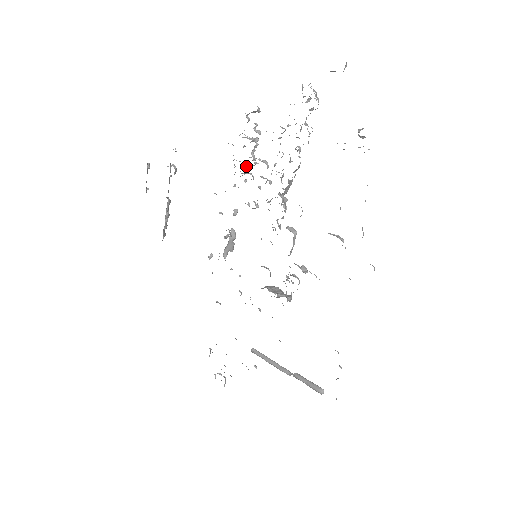
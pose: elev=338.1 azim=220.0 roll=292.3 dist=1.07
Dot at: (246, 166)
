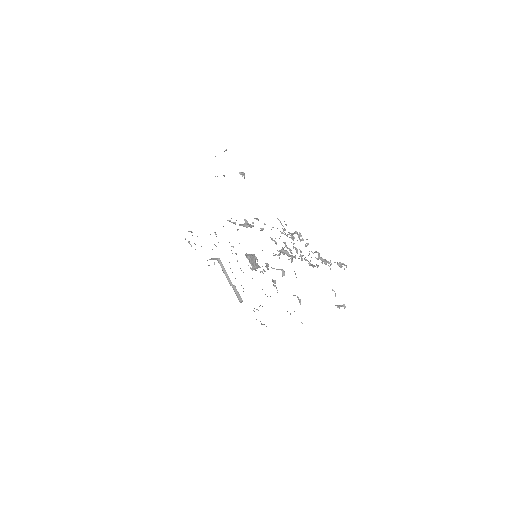
Dot at: occluded
